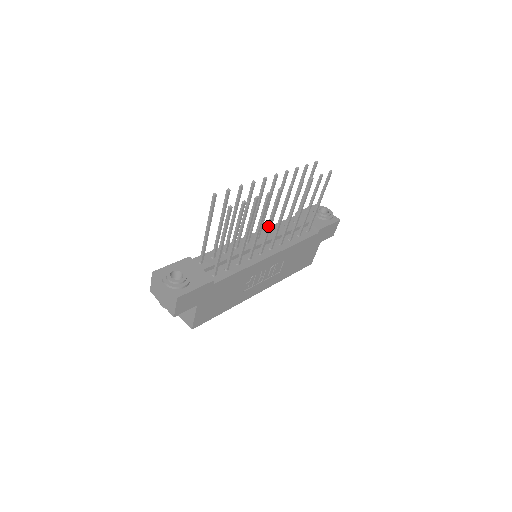
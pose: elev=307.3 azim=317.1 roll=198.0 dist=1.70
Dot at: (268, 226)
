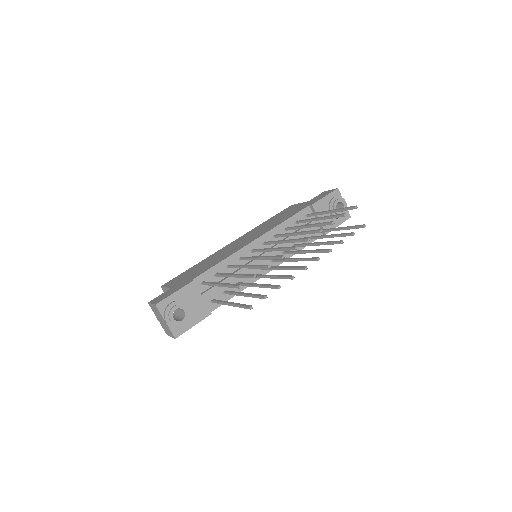
Dot at: (279, 269)
